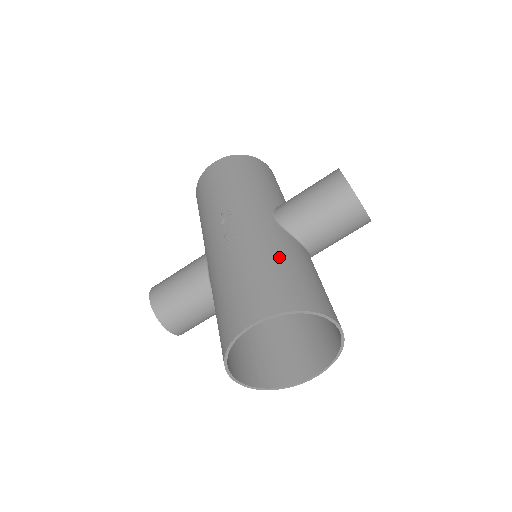
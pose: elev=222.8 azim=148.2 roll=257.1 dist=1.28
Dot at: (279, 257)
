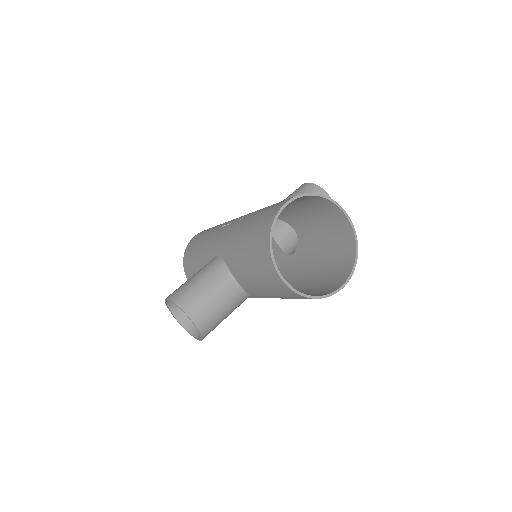
Dot at: occluded
